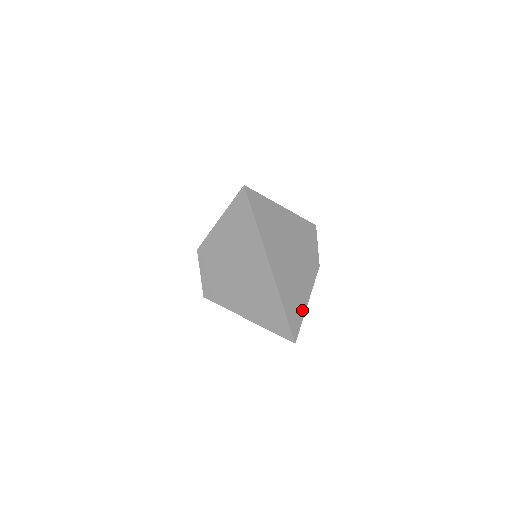
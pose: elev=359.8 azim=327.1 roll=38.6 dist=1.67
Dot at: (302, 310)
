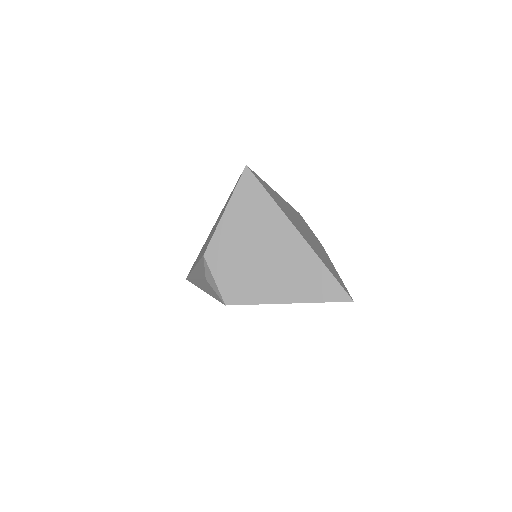
Dot at: (338, 275)
